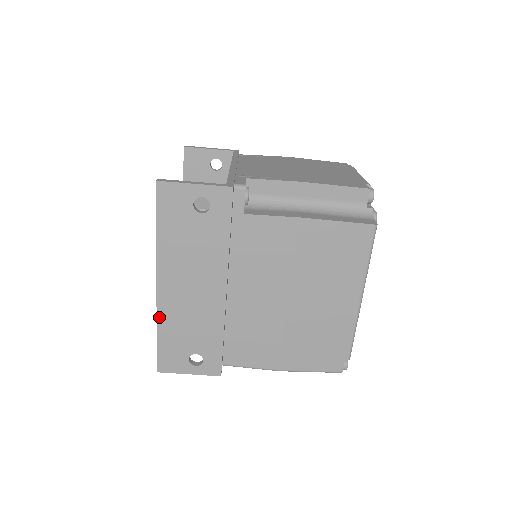
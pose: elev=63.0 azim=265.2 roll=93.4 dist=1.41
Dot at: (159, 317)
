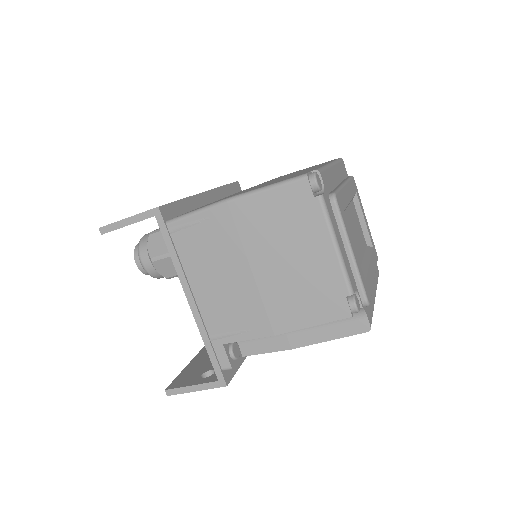
Dot at: occluded
